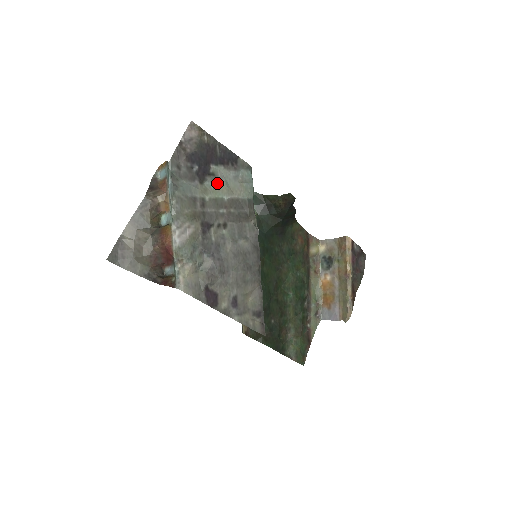
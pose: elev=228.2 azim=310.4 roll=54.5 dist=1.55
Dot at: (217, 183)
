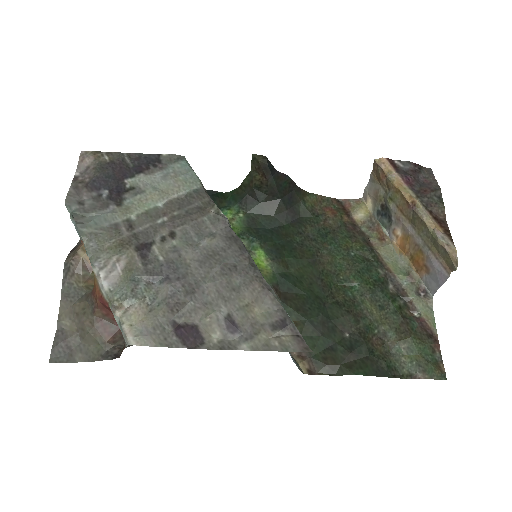
Dot at: (141, 194)
